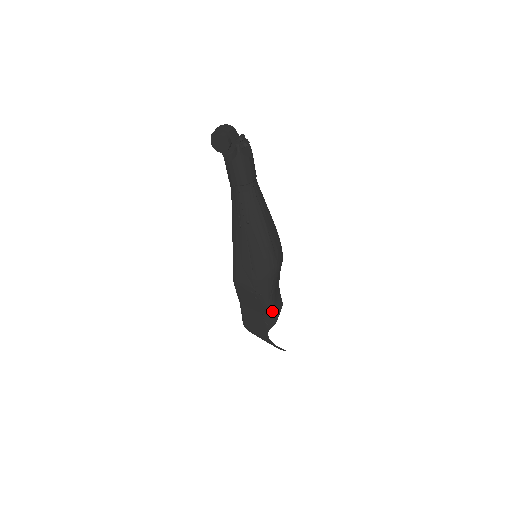
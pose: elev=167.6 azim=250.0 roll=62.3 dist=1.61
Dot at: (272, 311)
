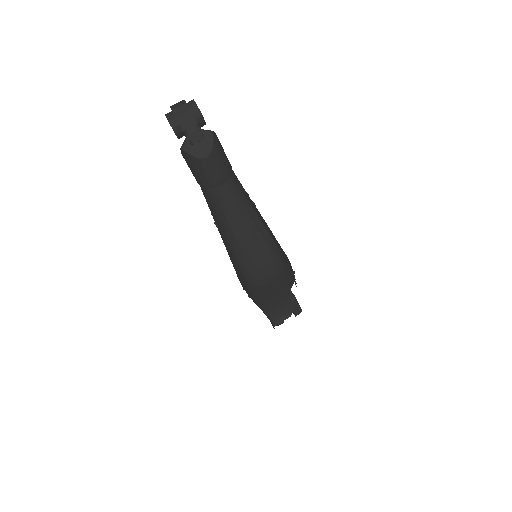
Dot at: (268, 317)
